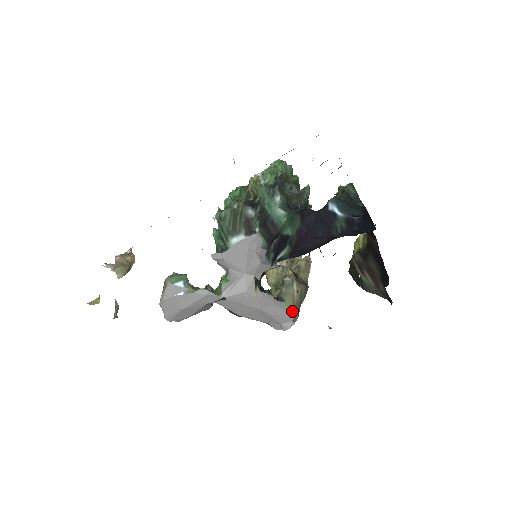
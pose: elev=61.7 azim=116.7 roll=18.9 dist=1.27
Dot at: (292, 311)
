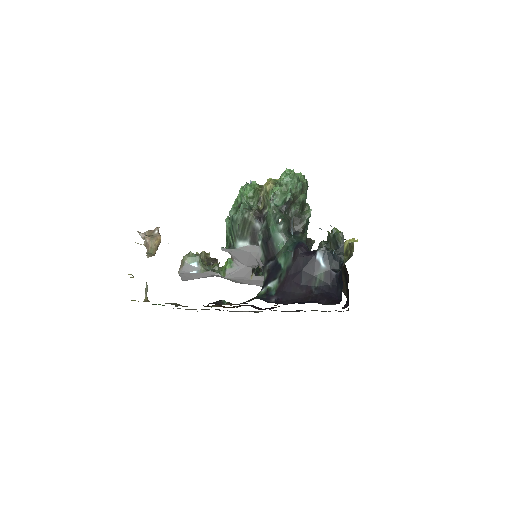
Dot at: occluded
